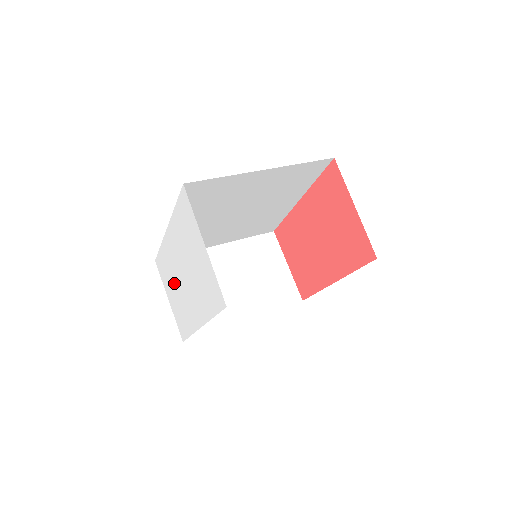
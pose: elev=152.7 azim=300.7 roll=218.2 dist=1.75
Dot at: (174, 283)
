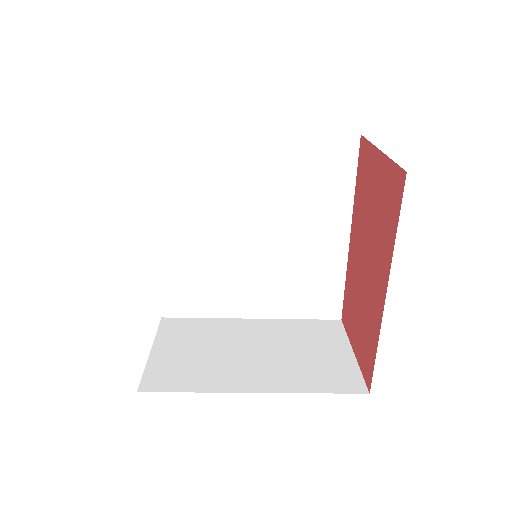
Dot at: occluded
